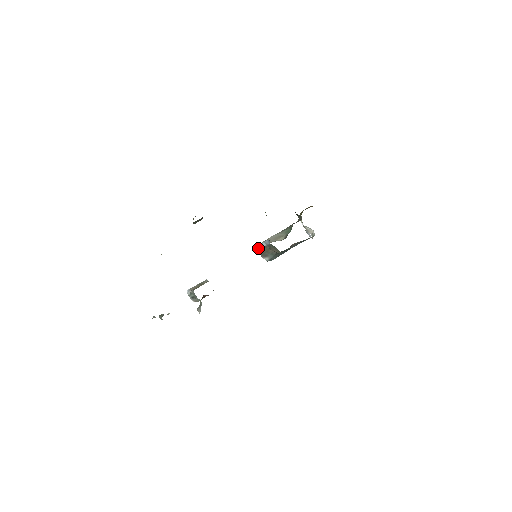
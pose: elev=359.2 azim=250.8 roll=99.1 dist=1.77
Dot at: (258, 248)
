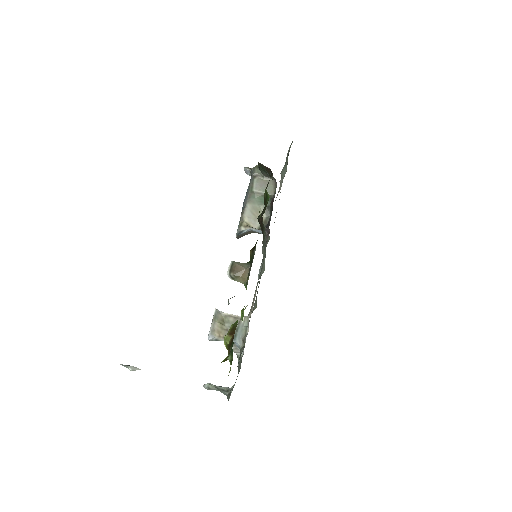
Dot at: (239, 234)
